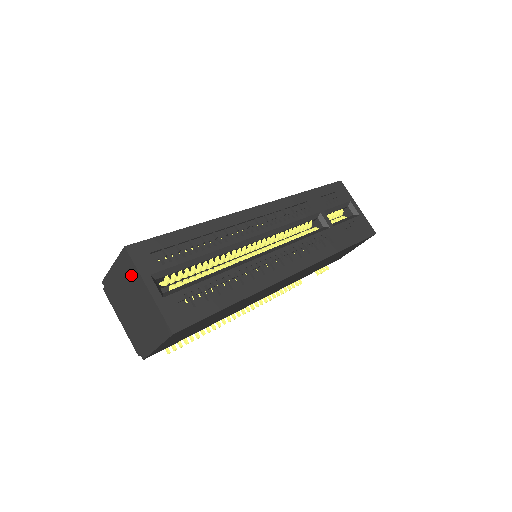
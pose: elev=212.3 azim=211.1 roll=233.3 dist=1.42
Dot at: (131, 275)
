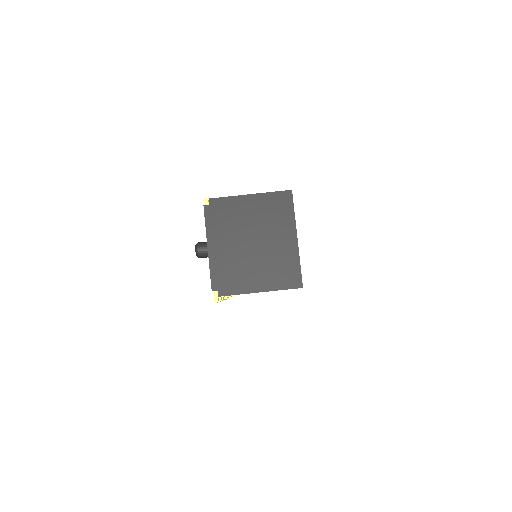
Dot at: (279, 216)
